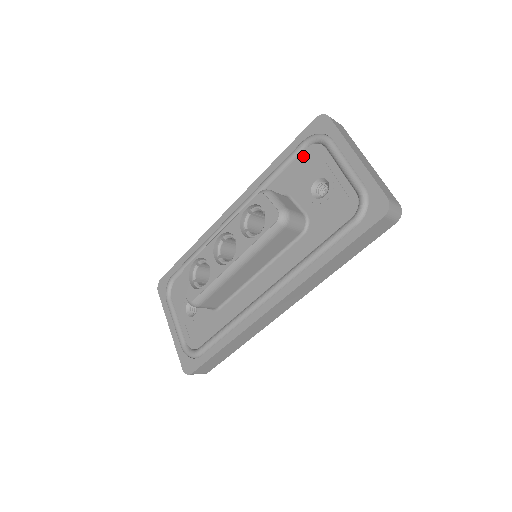
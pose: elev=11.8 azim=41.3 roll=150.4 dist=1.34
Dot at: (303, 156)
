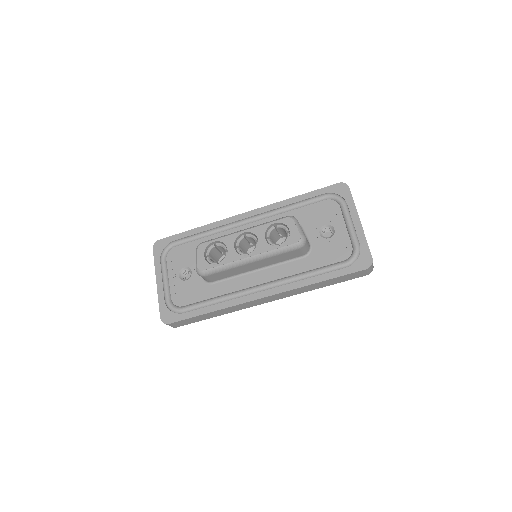
Dot at: (321, 204)
